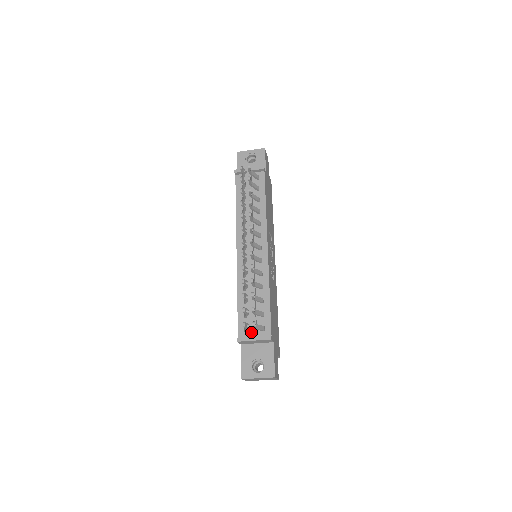
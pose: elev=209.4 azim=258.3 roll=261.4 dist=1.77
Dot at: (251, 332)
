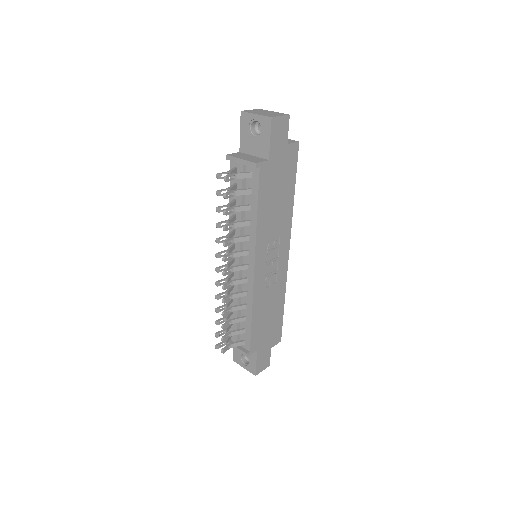
Dot at: (233, 341)
